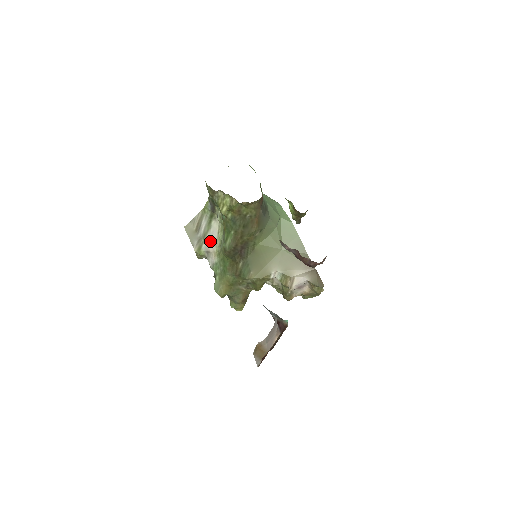
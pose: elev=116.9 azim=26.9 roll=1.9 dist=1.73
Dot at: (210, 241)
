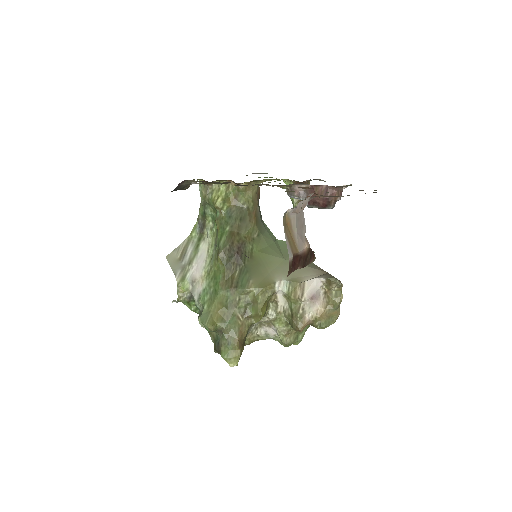
Dot at: (197, 267)
